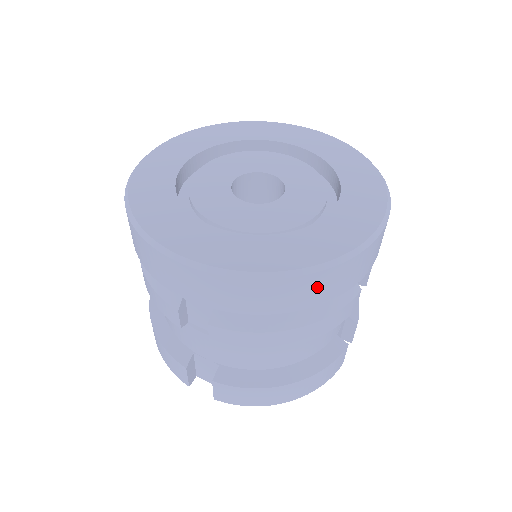
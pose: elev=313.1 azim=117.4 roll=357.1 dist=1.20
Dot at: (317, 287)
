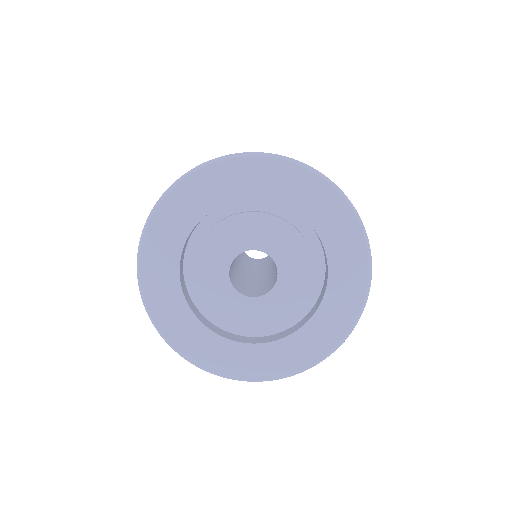
Dot at: occluded
